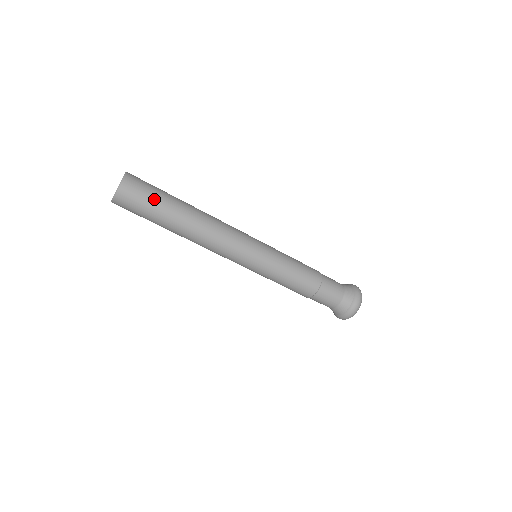
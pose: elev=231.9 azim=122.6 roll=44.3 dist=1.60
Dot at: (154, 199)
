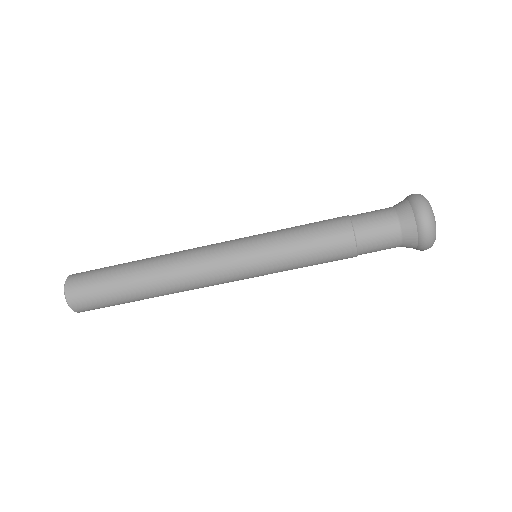
Dot at: (106, 297)
